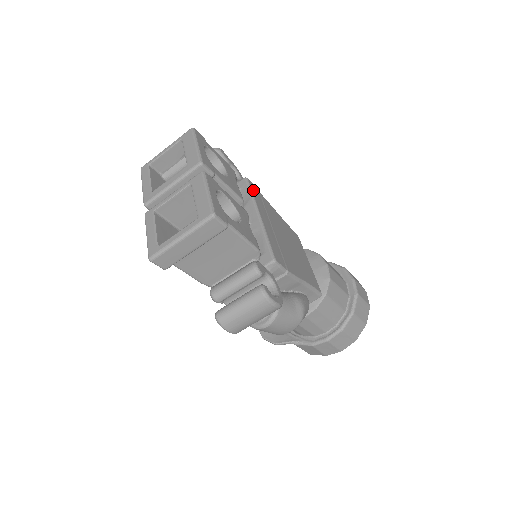
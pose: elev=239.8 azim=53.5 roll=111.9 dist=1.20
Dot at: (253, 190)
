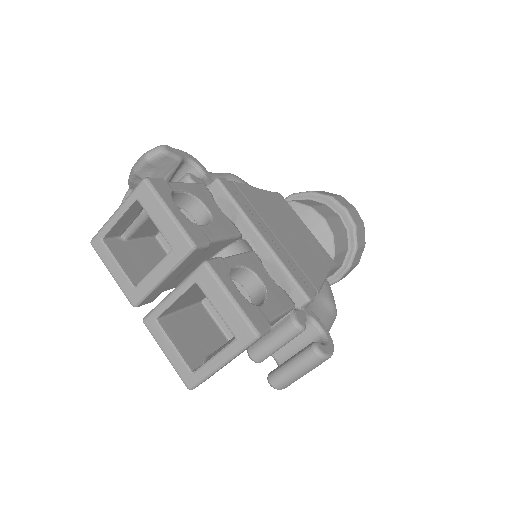
Dot at: (233, 195)
